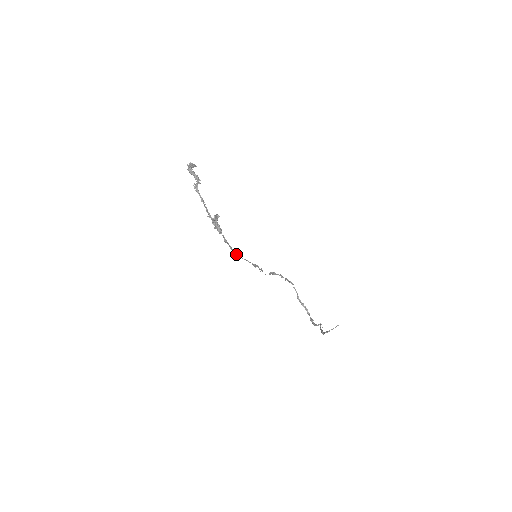
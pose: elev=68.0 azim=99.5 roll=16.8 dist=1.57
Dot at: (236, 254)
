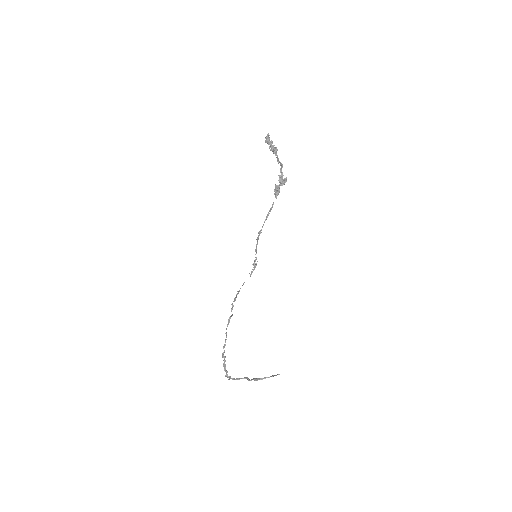
Dot at: (260, 233)
